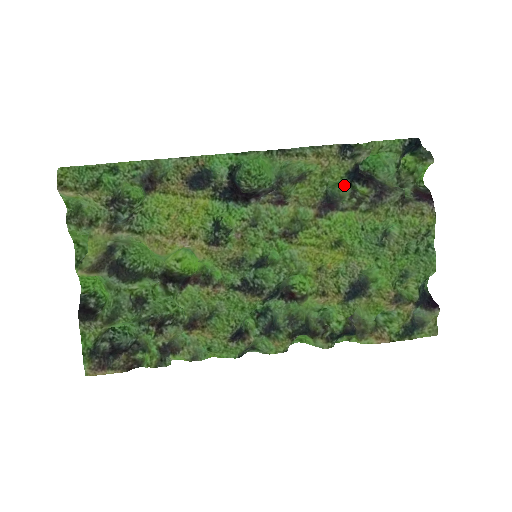
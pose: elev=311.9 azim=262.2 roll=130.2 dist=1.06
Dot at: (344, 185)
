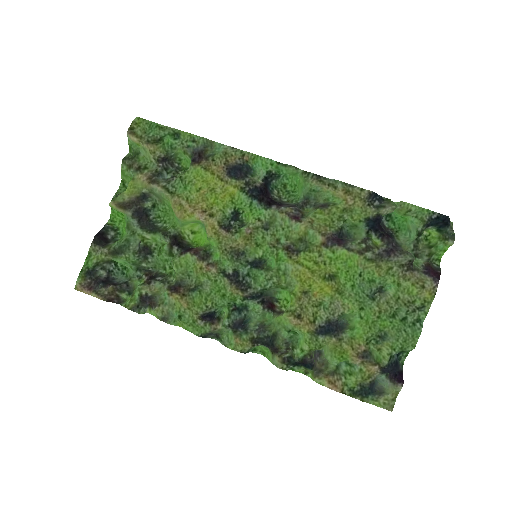
Dot at: (362, 230)
